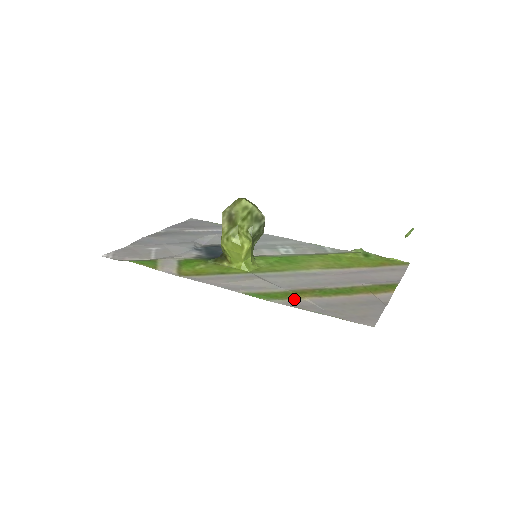
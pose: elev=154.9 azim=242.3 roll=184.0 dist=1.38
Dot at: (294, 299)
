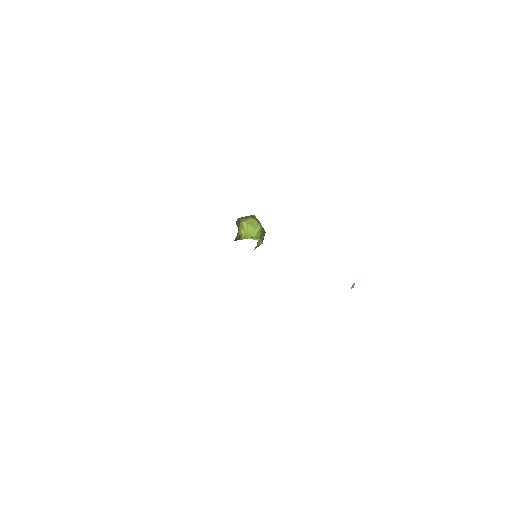
Dot at: occluded
